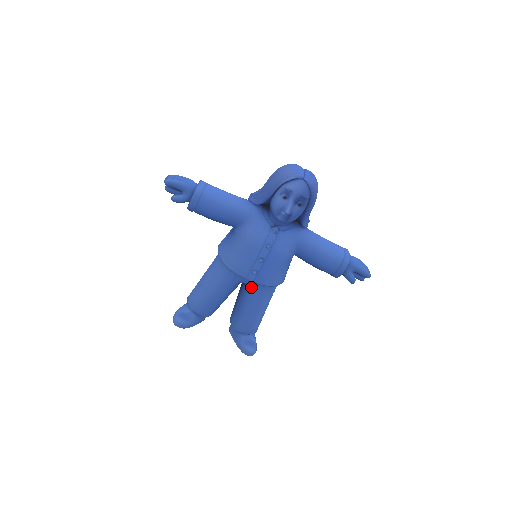
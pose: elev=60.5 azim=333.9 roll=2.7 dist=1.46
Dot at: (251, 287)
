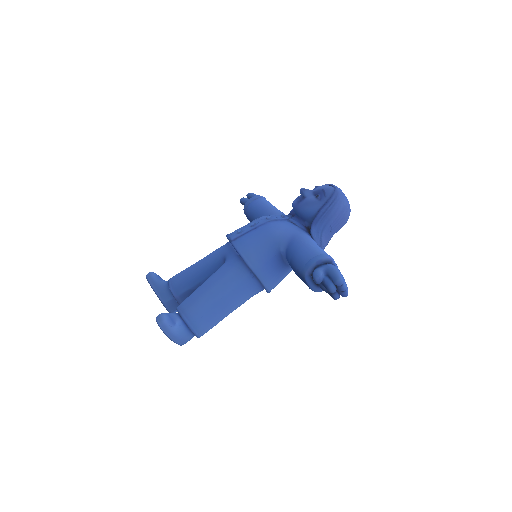
Dot at: (227, 261)
